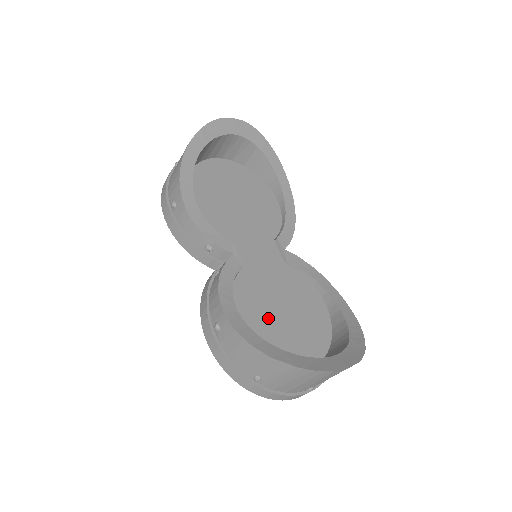
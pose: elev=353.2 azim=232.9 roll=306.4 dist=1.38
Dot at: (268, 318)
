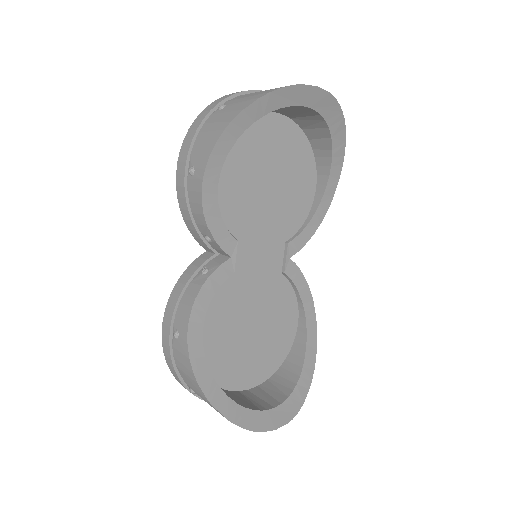
Dot at: (232, 336)
